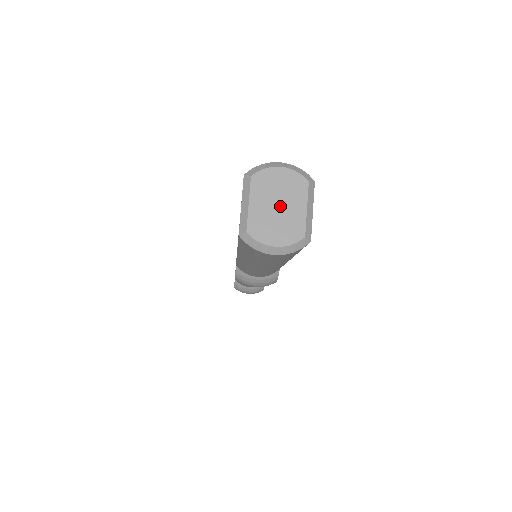
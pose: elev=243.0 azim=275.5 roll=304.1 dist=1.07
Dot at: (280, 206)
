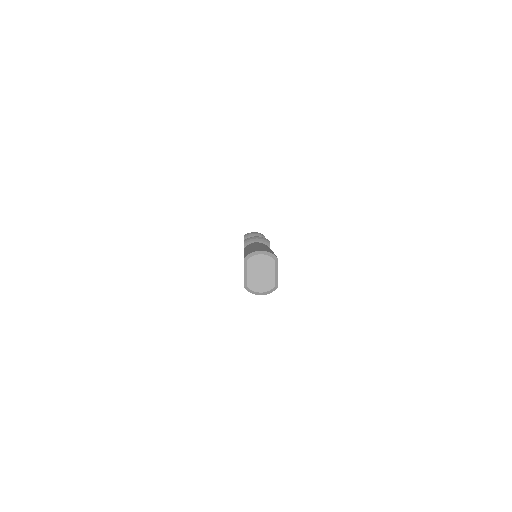
Dot at: (262, 273)
